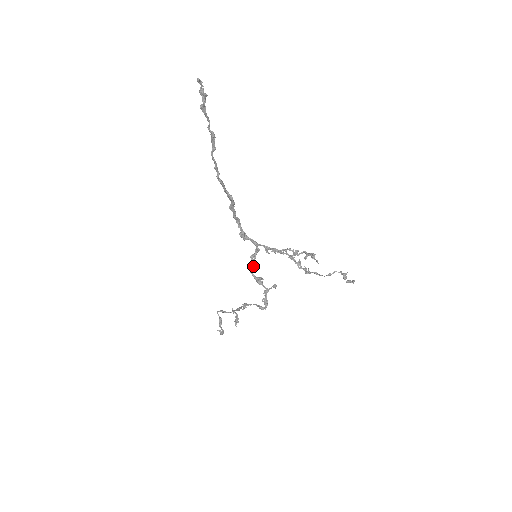
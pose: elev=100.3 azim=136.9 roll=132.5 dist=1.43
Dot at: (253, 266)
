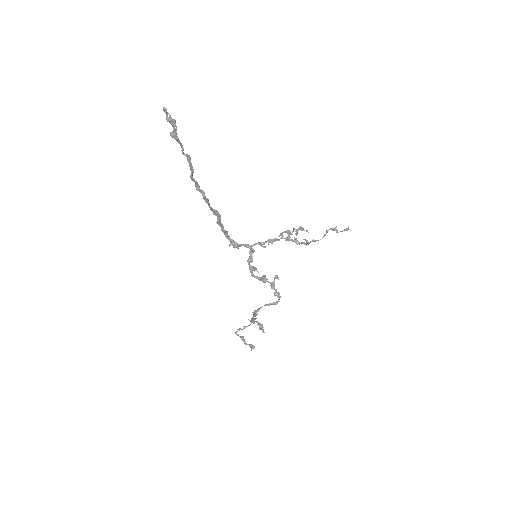
Dot at: (254, 268)
